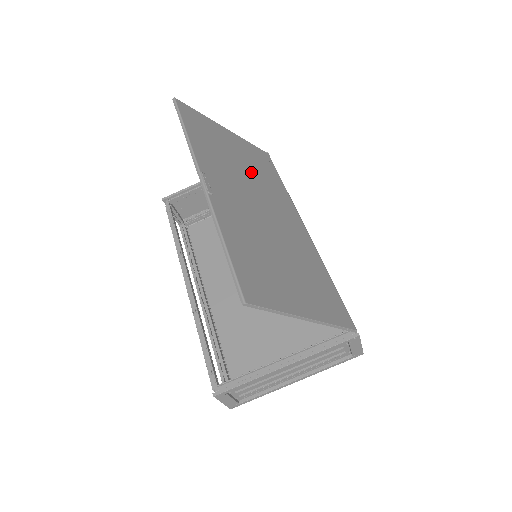
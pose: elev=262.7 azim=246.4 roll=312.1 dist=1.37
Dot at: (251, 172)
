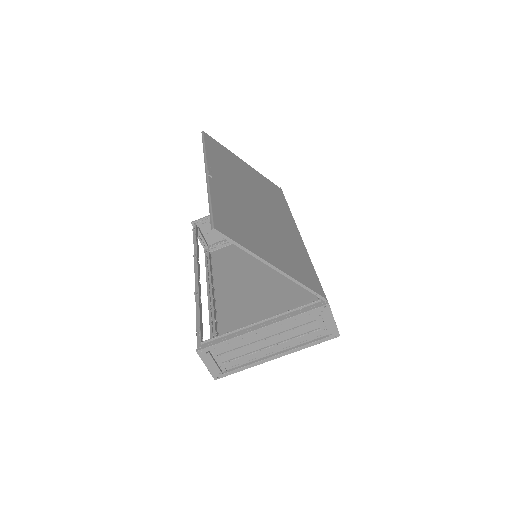
Dot at: (257, 187)
